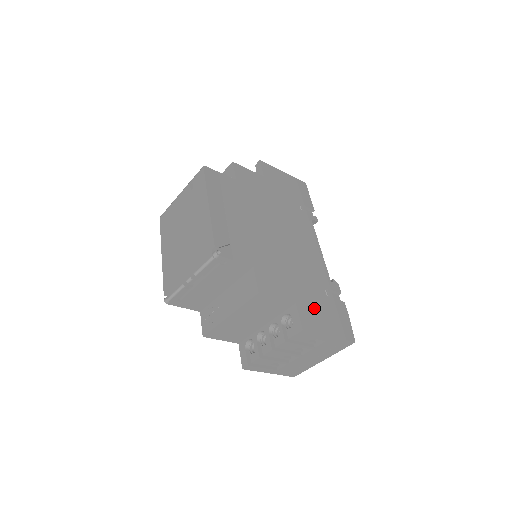
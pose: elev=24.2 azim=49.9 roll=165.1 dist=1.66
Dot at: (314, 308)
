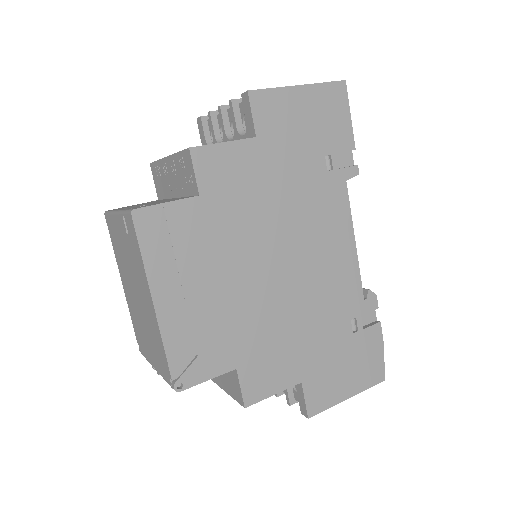
Dot at: (329, 370)
